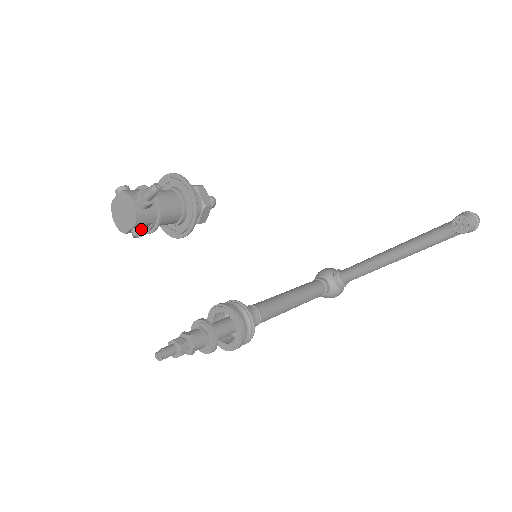
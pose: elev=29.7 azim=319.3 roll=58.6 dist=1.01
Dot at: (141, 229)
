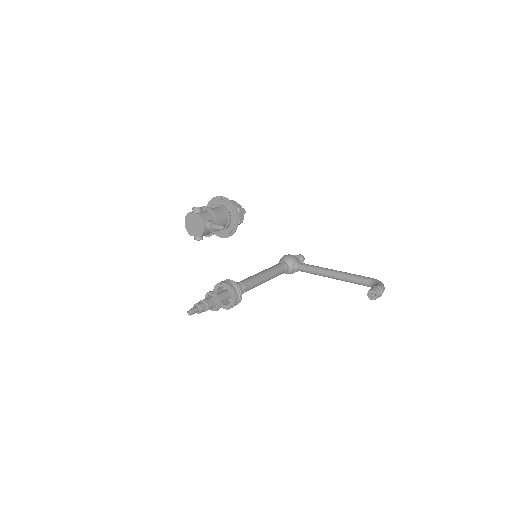
Dot at: (201, 238)
